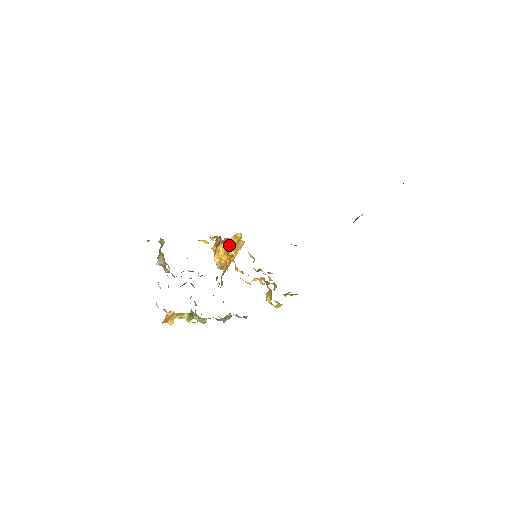
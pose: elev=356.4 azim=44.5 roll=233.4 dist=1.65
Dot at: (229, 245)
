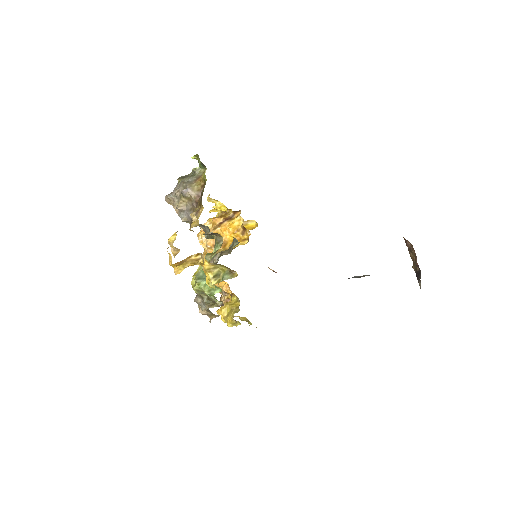
Dot at: occluded
